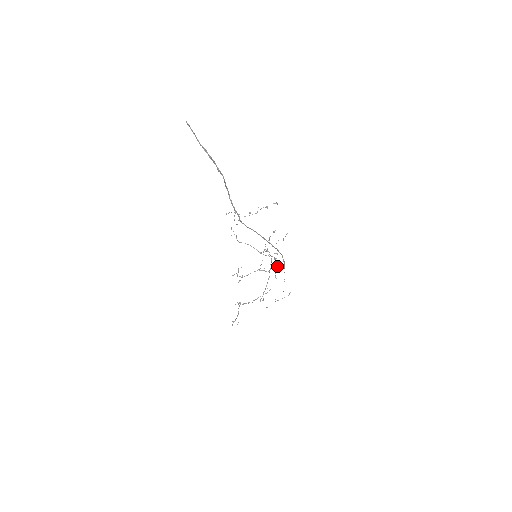
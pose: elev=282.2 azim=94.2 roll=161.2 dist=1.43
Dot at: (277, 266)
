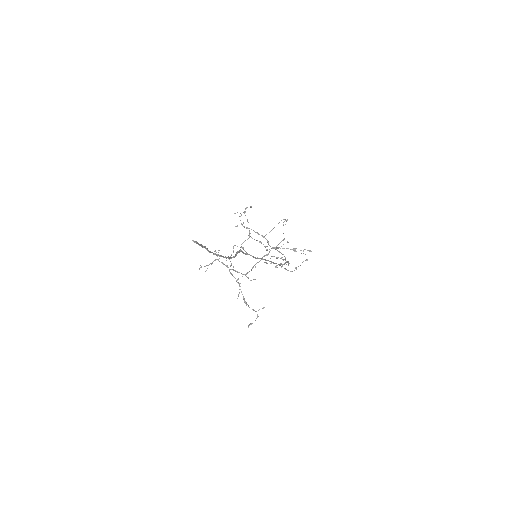
Dot at: occluded
